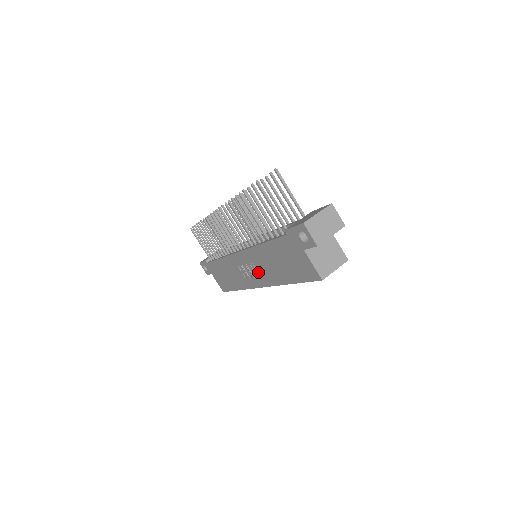
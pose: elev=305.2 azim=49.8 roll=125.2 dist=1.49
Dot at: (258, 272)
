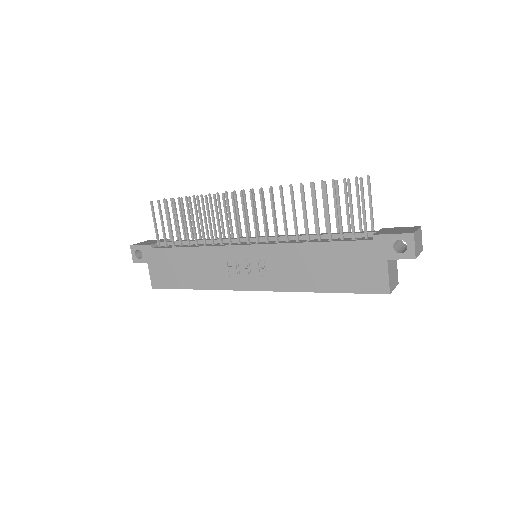
Dot at: (266, 273)
